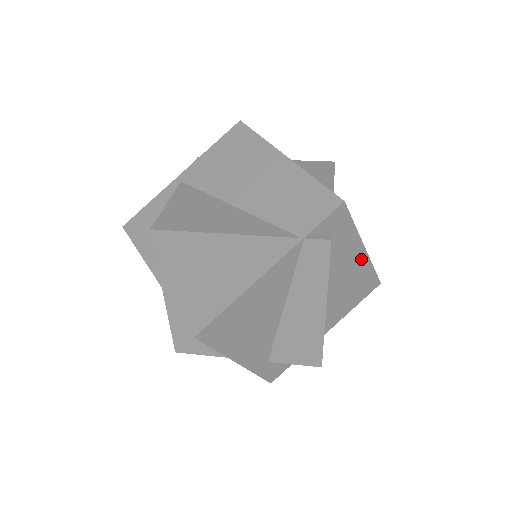
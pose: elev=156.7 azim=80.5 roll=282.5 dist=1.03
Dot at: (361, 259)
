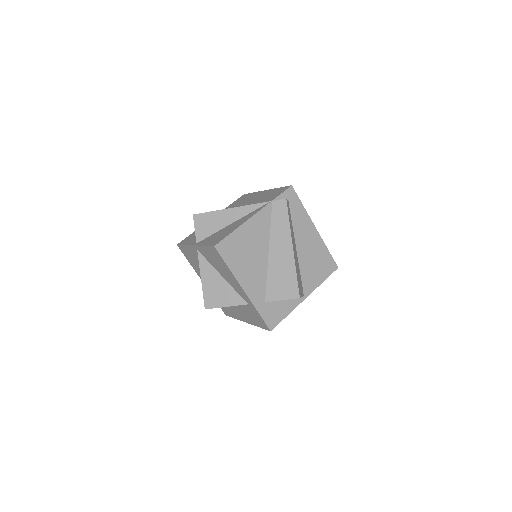
Dot at: (315, 236)
